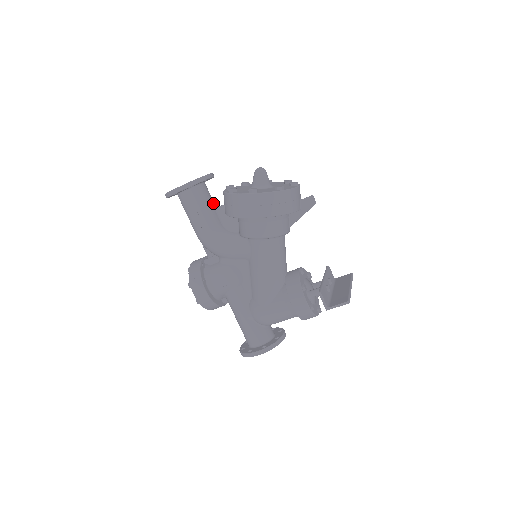
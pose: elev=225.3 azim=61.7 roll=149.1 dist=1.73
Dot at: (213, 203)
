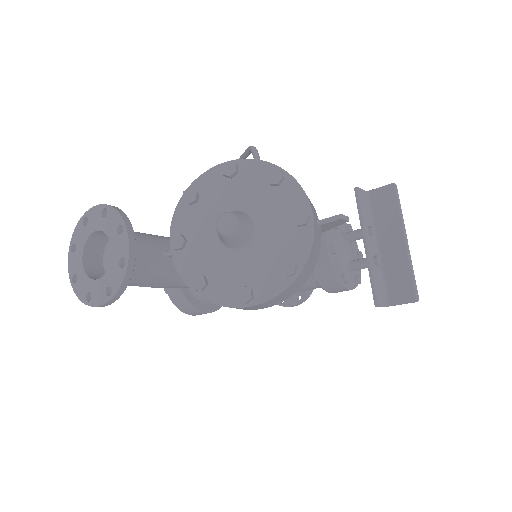
Dot at: (157, 253)
